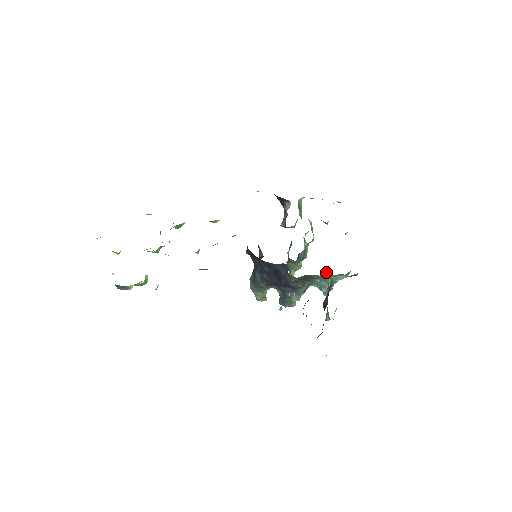
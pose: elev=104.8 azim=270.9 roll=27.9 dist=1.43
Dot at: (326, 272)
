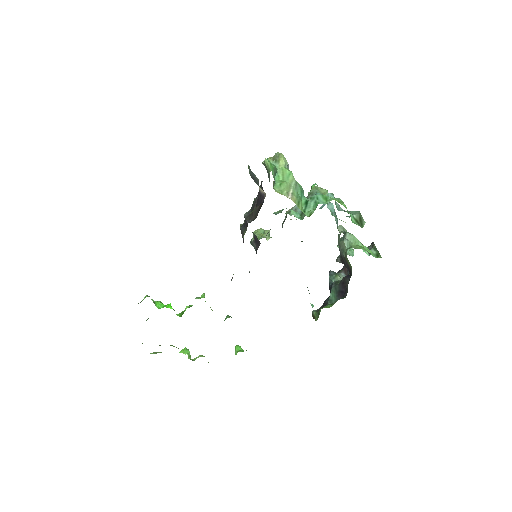
Dot at: occluded
